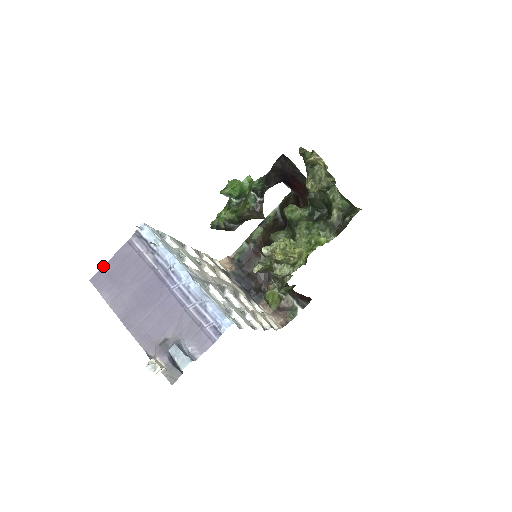
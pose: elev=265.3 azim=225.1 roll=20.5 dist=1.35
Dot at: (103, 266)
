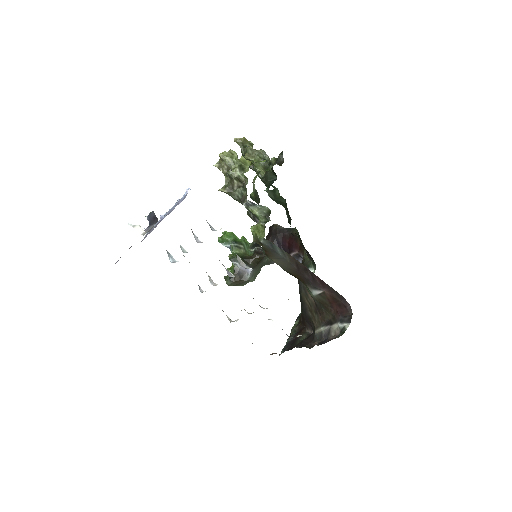
Dot at: occluded
